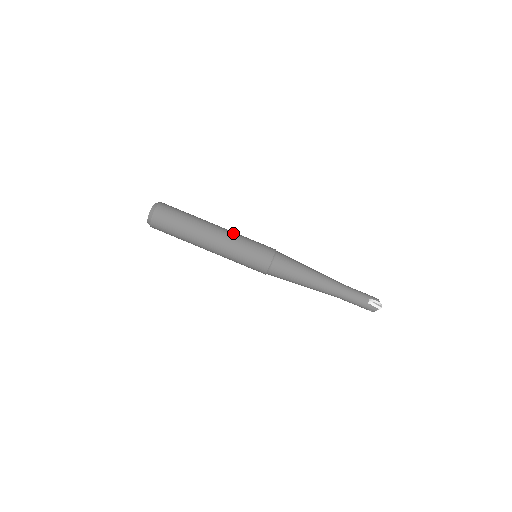
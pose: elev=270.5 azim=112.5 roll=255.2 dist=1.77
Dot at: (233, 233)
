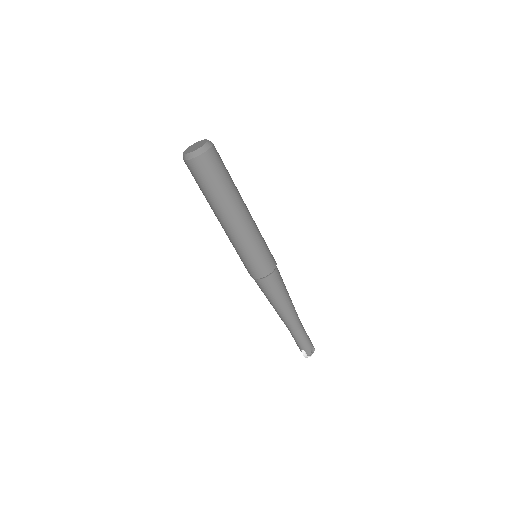
Dot at: (244, 236)
